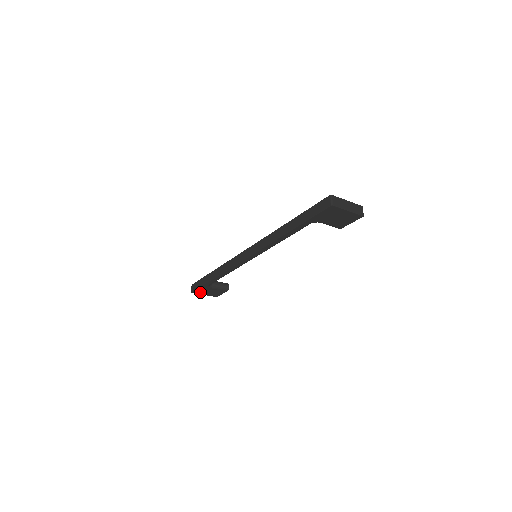
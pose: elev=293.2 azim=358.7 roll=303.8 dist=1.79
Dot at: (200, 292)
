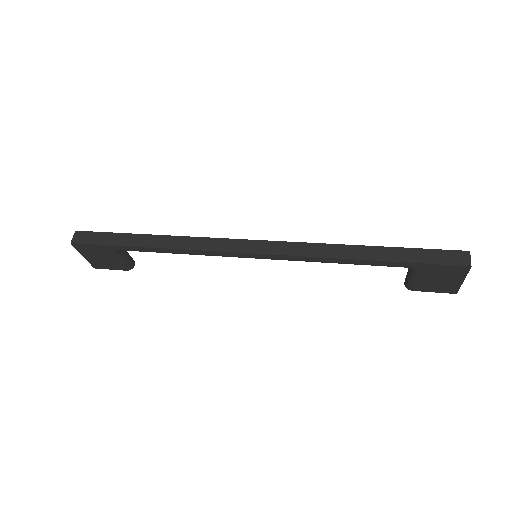
Dot at: (85, 250)
